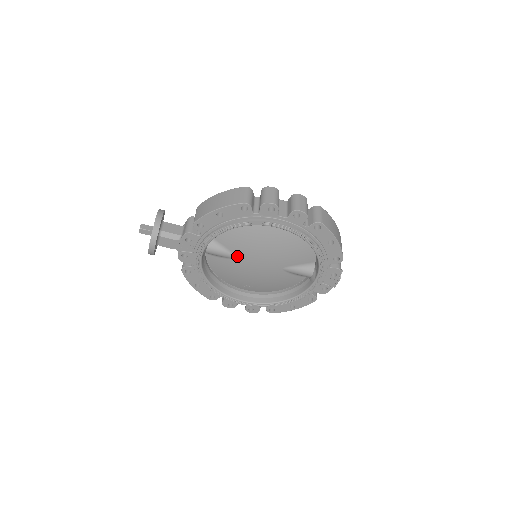
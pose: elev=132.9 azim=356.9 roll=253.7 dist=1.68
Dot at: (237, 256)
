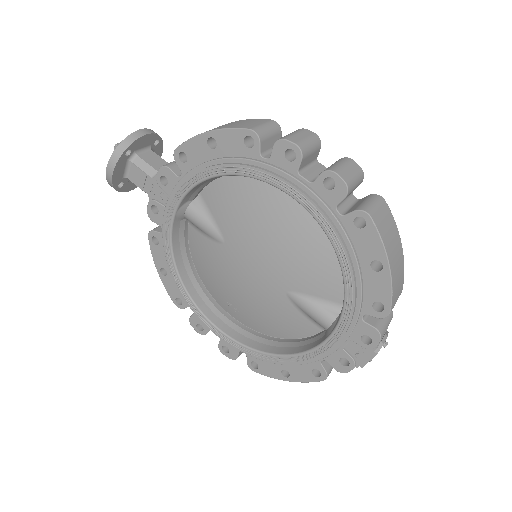
Dot at: (225, 239)
